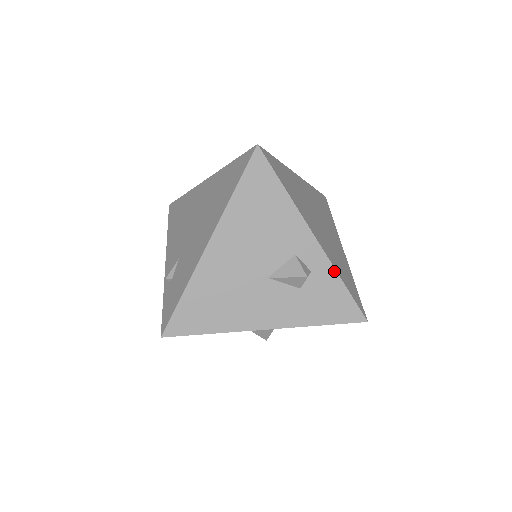
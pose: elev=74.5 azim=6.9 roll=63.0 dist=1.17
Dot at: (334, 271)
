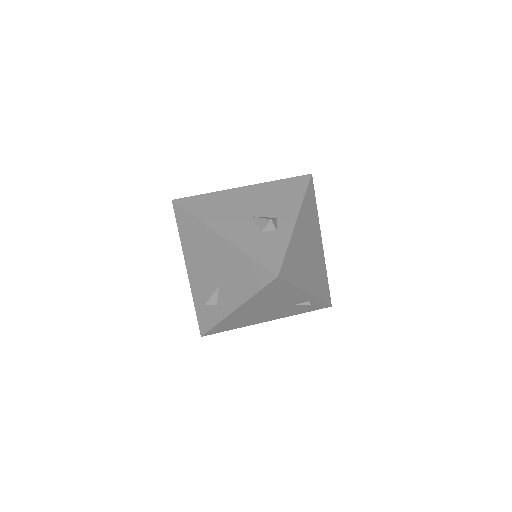
Dot at: (289, 239)
